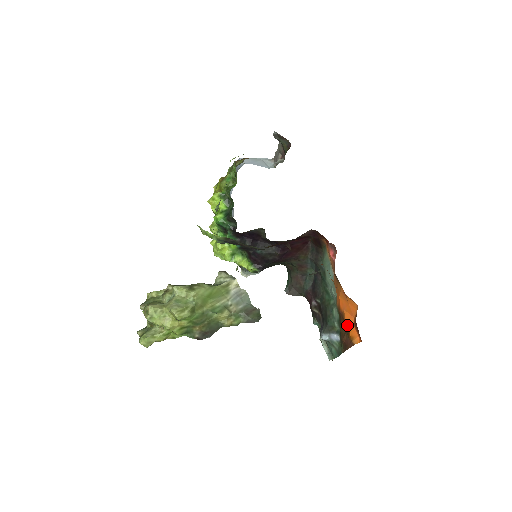
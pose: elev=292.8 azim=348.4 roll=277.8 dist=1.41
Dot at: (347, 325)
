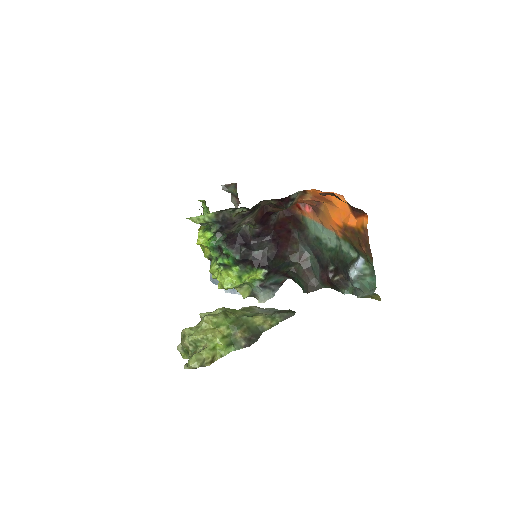
Dot at: (353, 228)
